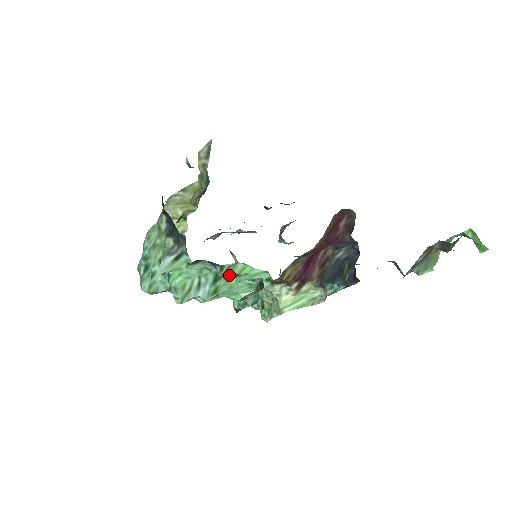
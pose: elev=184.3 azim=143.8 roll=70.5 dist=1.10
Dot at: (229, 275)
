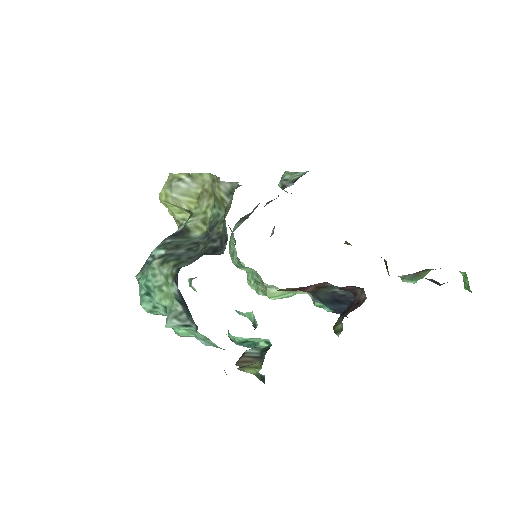
Dot at: occluded
